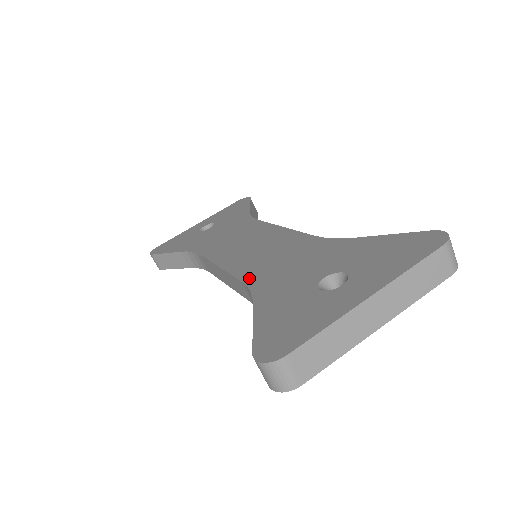
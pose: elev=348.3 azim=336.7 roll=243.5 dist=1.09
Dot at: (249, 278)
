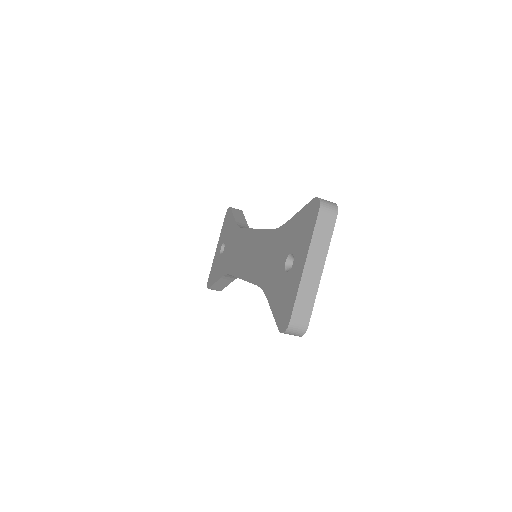
Dot at: (258, 281)
